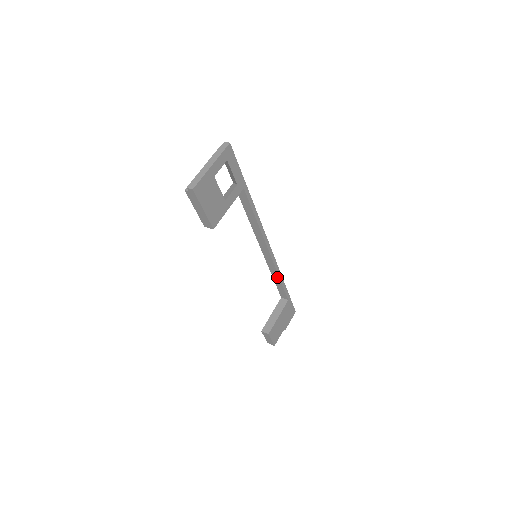
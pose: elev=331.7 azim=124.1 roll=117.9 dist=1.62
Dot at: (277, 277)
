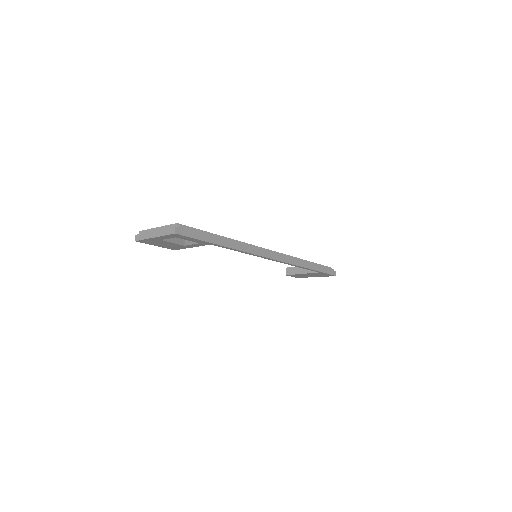
Dot at: occluded
